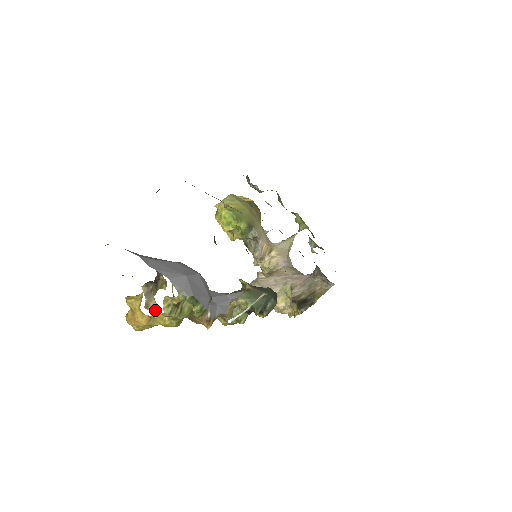
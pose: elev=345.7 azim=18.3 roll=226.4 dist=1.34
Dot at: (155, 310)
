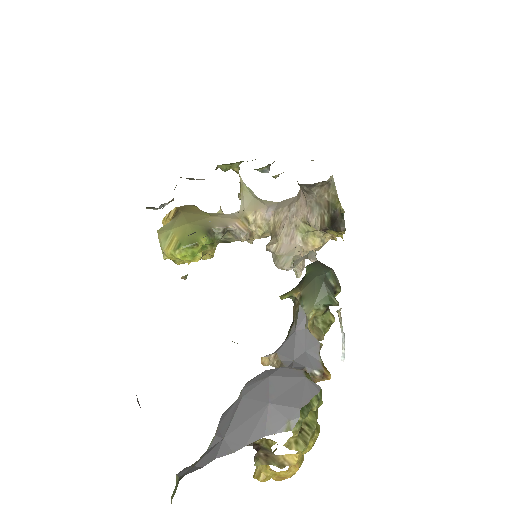
Dot at: (291, 458)
